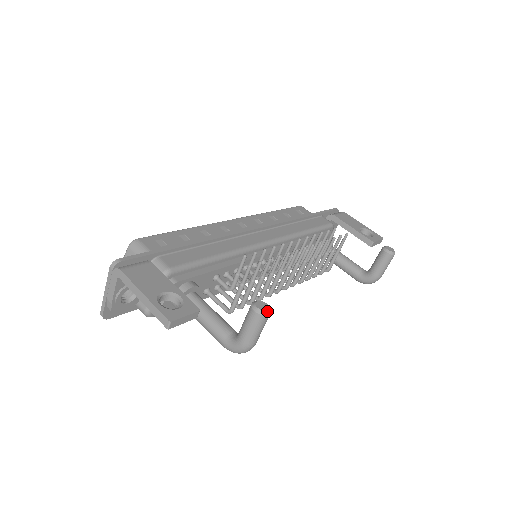
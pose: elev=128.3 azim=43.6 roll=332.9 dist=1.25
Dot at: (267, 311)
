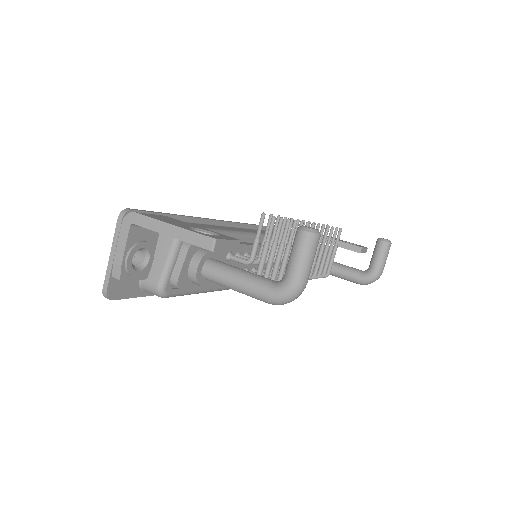
Dot at: (318, 231)
